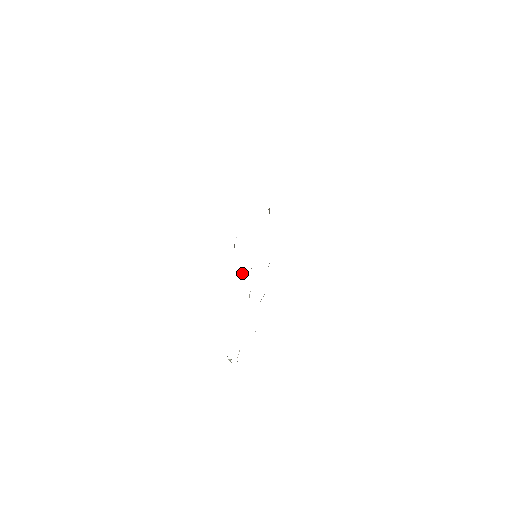
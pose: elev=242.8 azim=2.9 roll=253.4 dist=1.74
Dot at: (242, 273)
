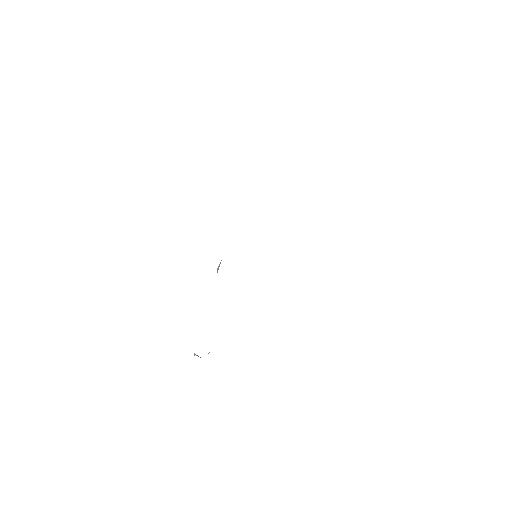
Dot at: occluded
